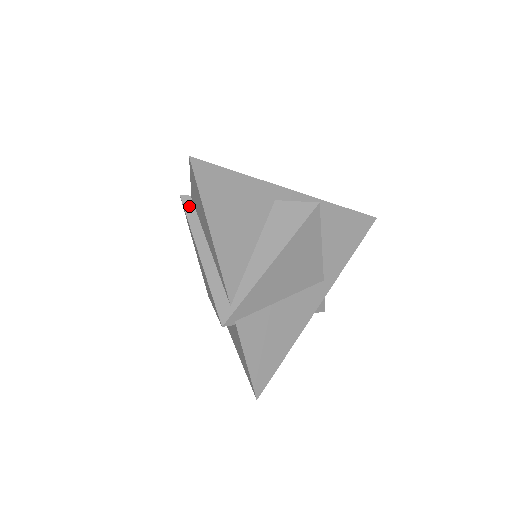
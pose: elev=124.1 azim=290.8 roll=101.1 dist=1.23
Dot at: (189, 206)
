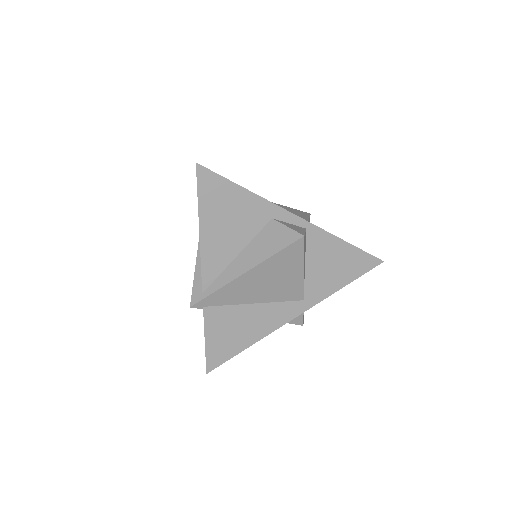
Dot at: occluded
